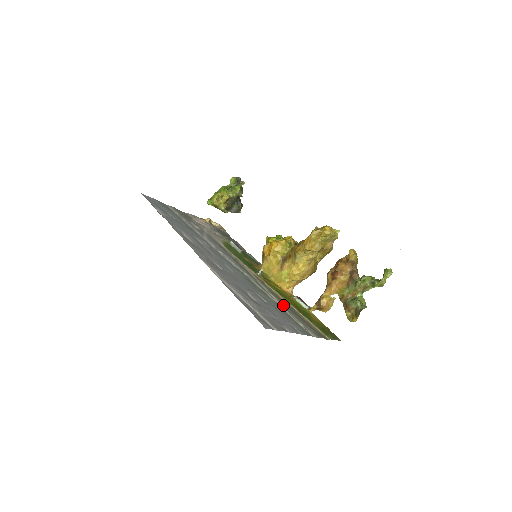
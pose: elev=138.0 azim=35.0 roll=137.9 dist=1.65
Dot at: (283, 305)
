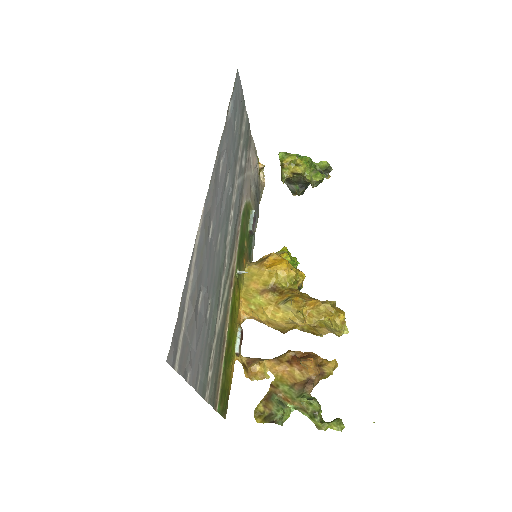
Dot at: (220, 332)
